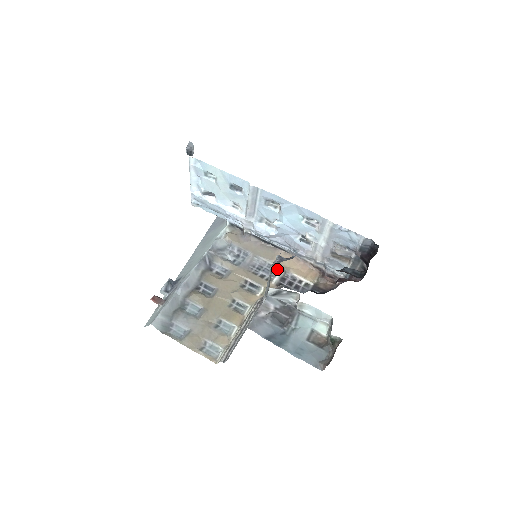
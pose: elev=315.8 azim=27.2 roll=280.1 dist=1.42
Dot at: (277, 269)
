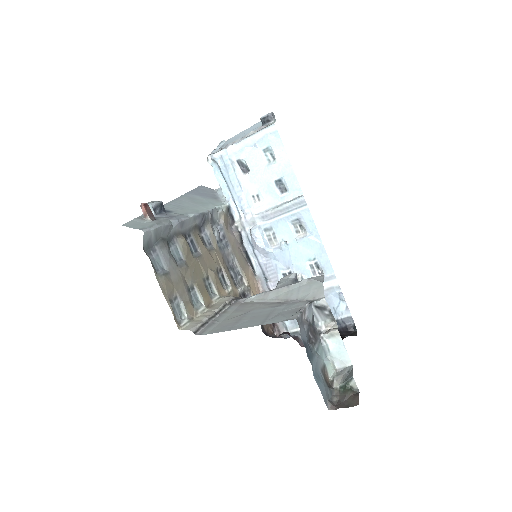
Dot at: (243, 281)
